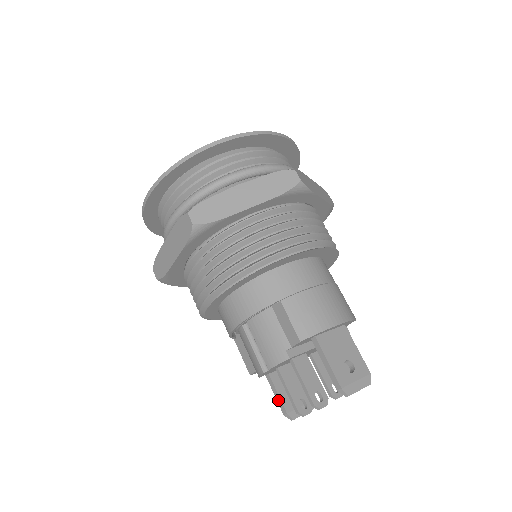
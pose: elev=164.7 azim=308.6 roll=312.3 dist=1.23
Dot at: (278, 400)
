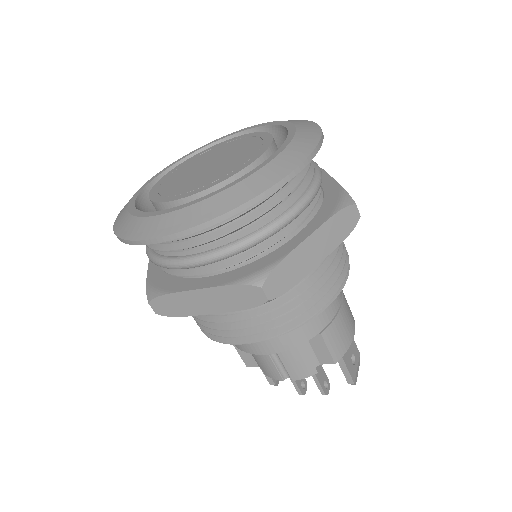
Dot at: (266, 376)
